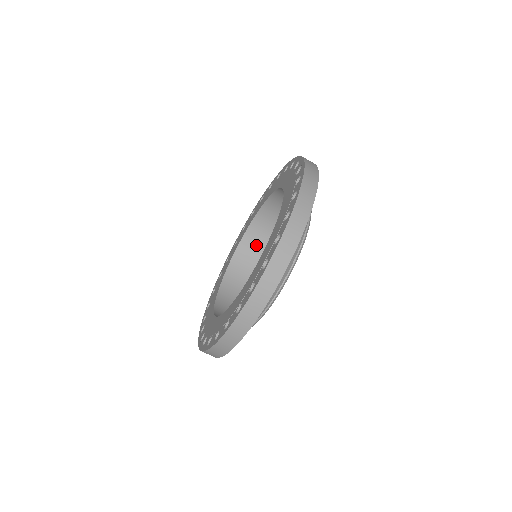
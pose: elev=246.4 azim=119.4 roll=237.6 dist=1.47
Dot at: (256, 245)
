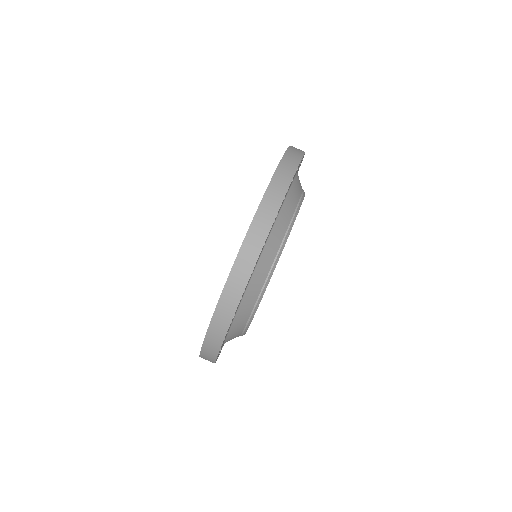
Dot at: occluded
